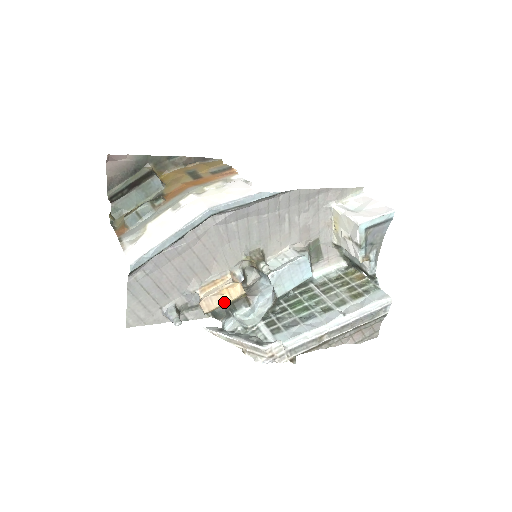
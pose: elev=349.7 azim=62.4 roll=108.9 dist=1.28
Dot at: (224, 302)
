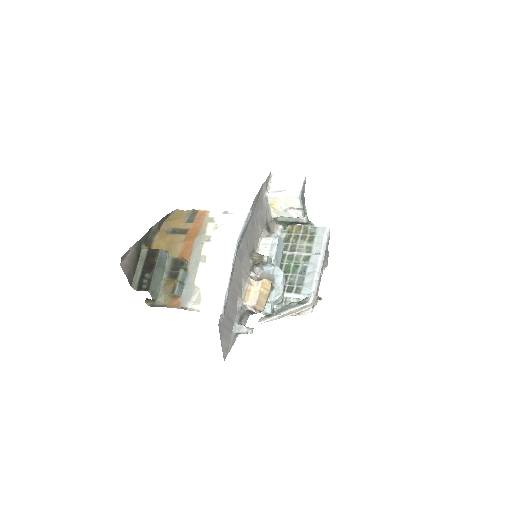
Dot at: (267, 296)
